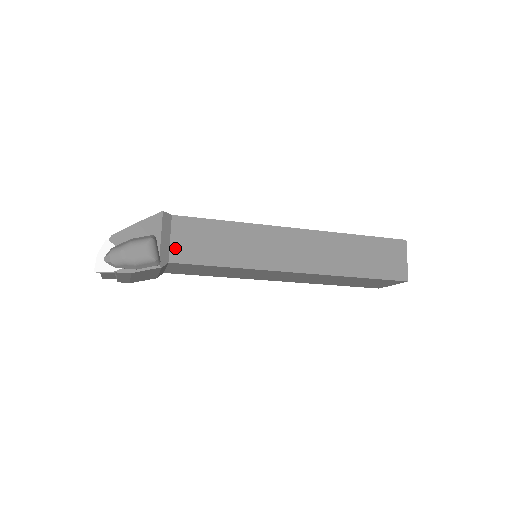
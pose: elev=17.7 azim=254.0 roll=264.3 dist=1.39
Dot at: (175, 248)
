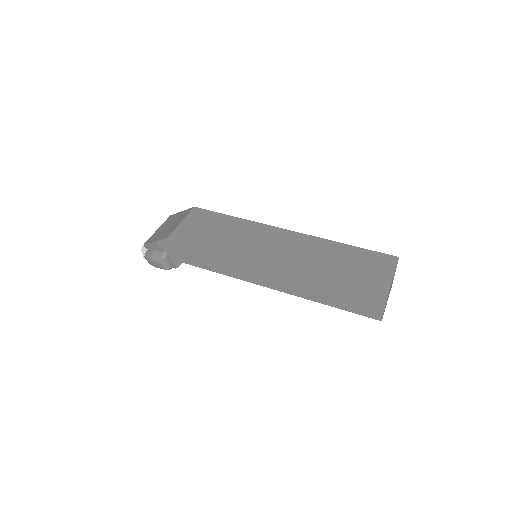
Dot at: (185, 256)
